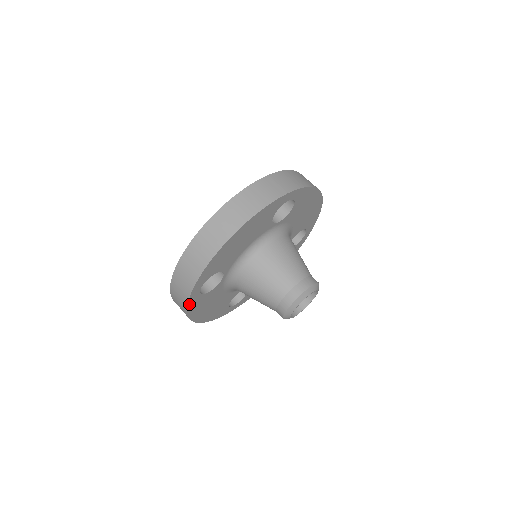
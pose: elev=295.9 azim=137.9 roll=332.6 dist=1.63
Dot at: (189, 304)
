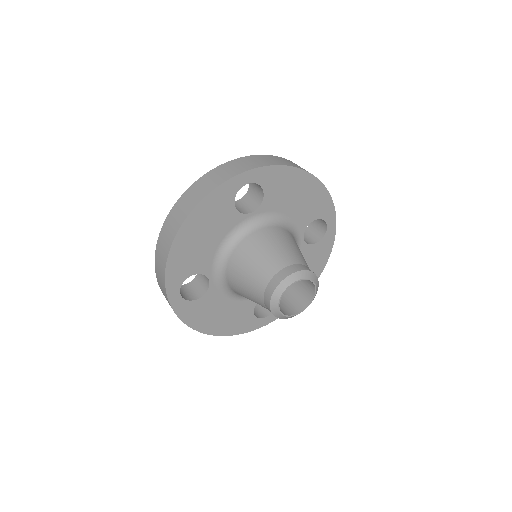
Dot at: (177, 312)
